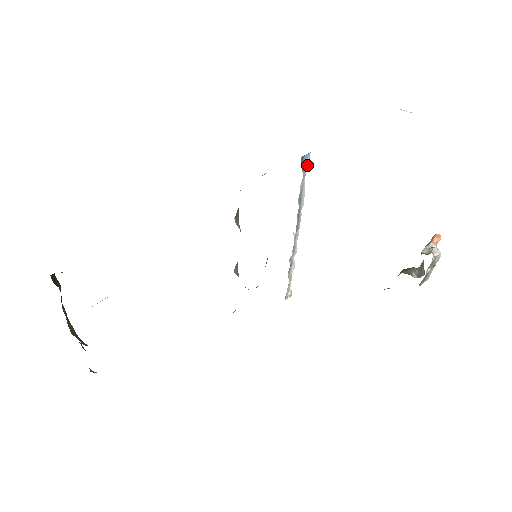
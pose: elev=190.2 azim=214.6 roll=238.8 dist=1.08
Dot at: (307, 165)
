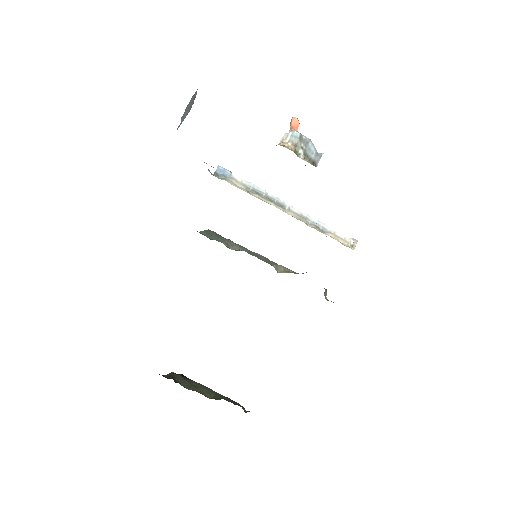
Dot at: (227, 172)
